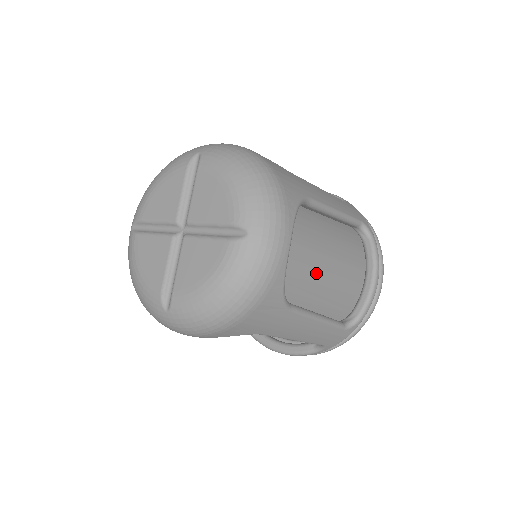
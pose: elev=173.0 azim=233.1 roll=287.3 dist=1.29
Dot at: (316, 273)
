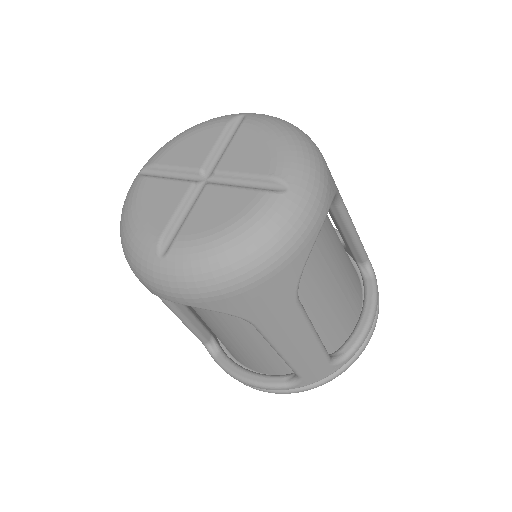
Dot at: (325, 281)
